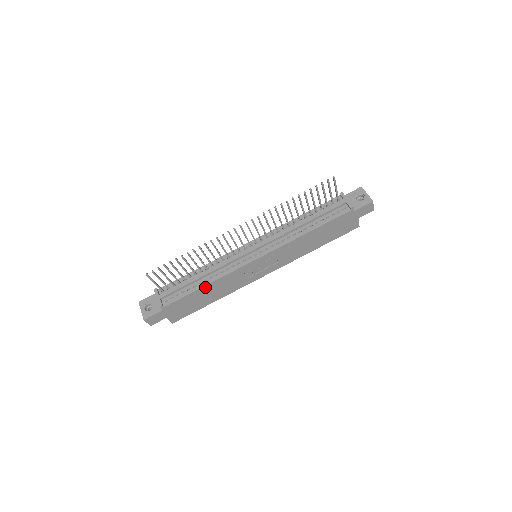
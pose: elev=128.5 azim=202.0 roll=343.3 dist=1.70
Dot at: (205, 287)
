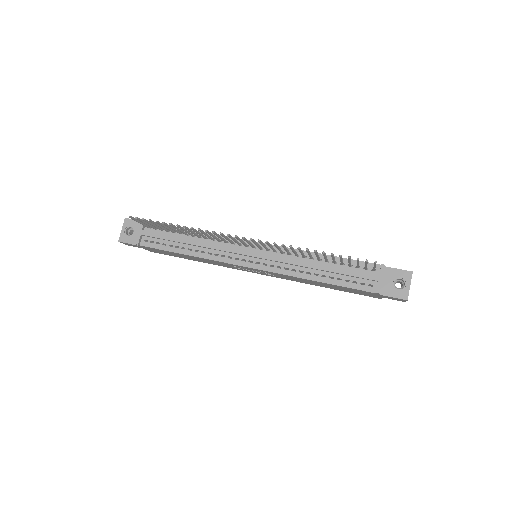
Dot at: (187, 255)
